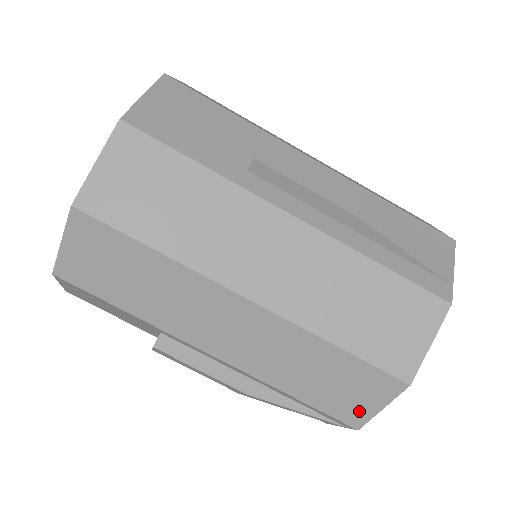
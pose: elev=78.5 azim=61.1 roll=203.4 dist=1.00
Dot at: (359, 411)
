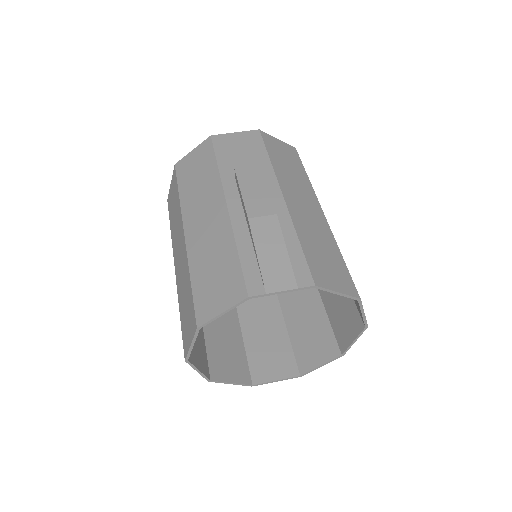
Dot at: (326, 280)
